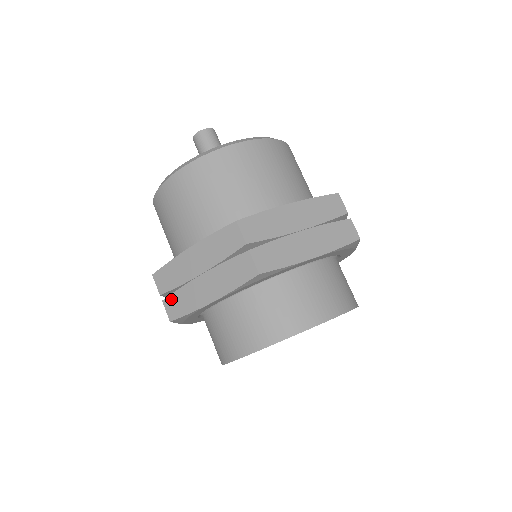
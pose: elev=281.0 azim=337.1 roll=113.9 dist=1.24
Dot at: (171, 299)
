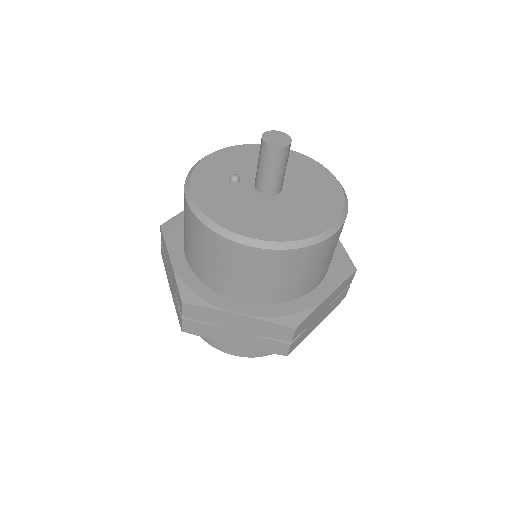
Dot at: (163, 252)
